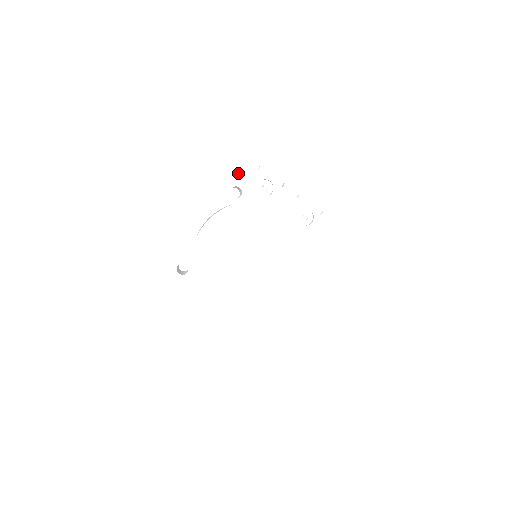
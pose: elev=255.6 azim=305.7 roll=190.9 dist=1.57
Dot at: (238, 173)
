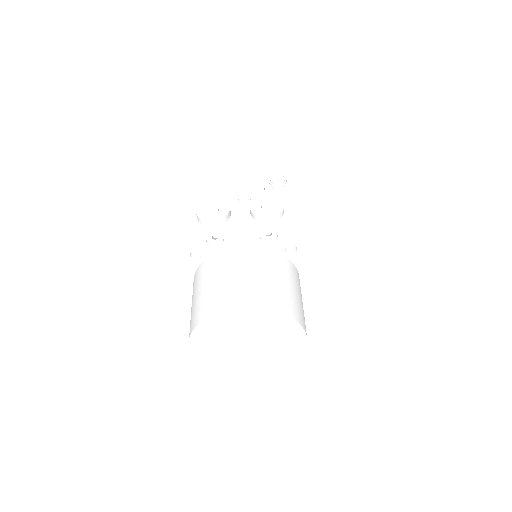
Dot at: (183, 244)
